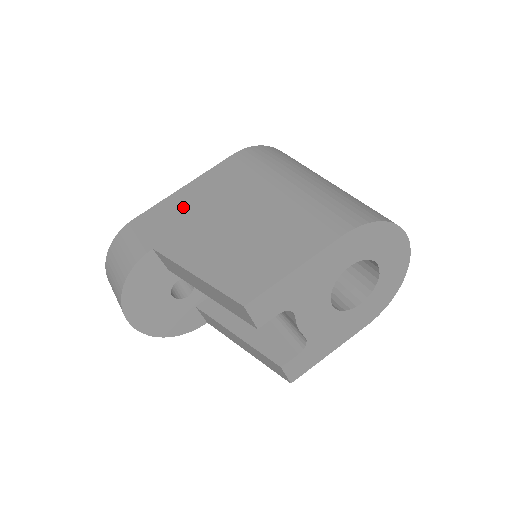
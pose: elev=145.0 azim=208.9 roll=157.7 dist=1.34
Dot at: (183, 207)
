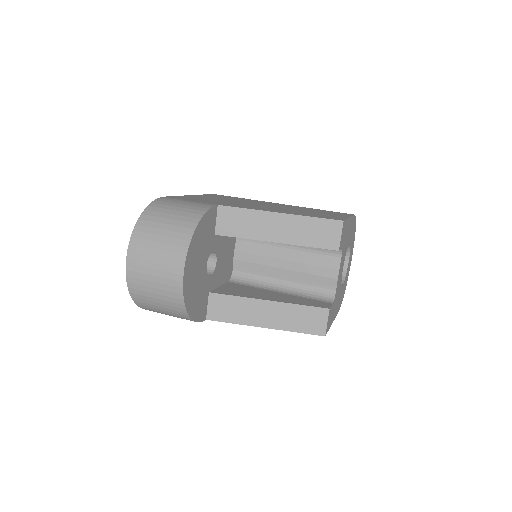
Dot at: (211, 199)
